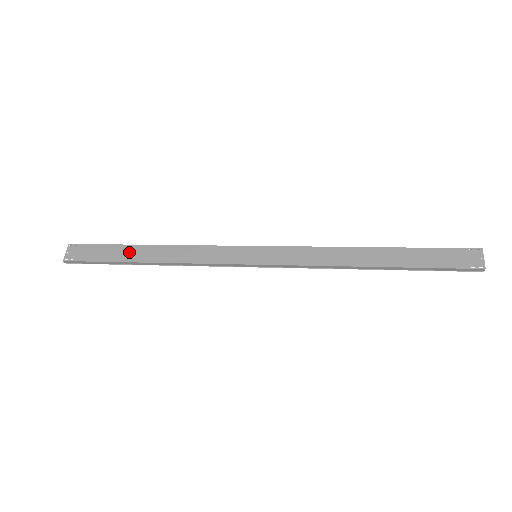
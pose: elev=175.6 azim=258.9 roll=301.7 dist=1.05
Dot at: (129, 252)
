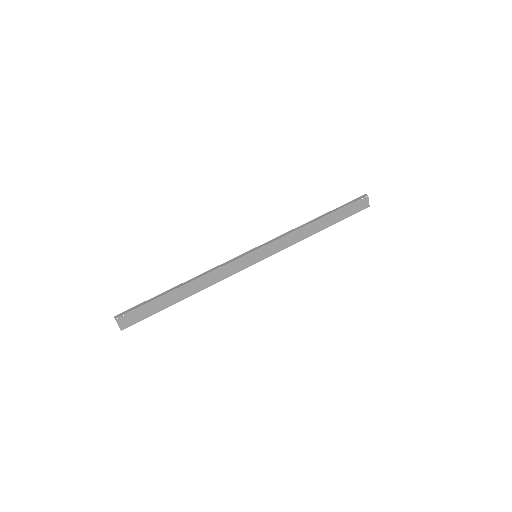
Dot at: (170, 298)
